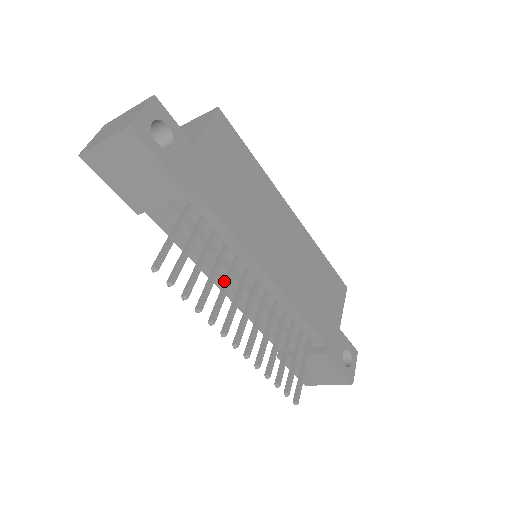
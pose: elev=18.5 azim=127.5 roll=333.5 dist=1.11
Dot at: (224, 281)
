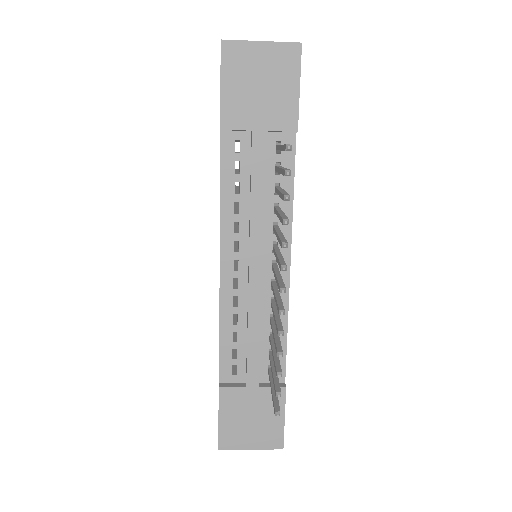
Dot at: (277, 231)
